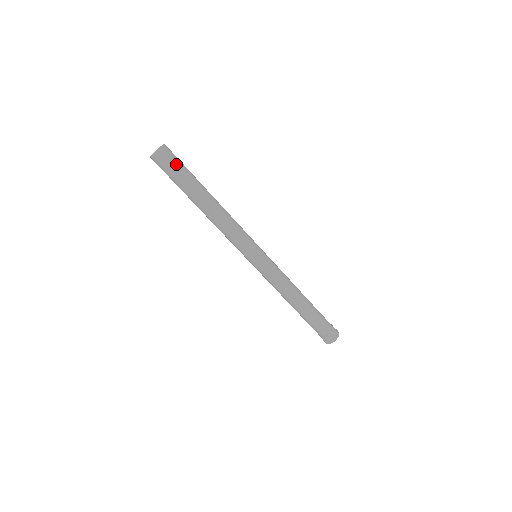
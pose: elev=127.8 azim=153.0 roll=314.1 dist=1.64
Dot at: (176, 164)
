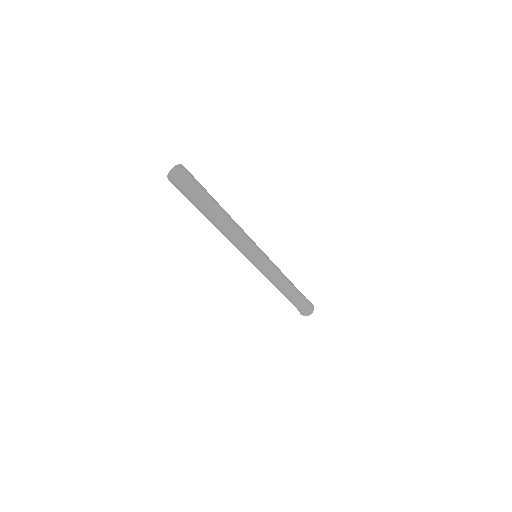
Dot at: (196, 184)
